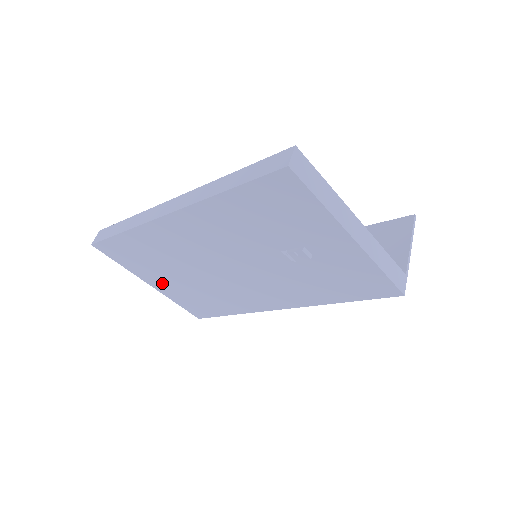
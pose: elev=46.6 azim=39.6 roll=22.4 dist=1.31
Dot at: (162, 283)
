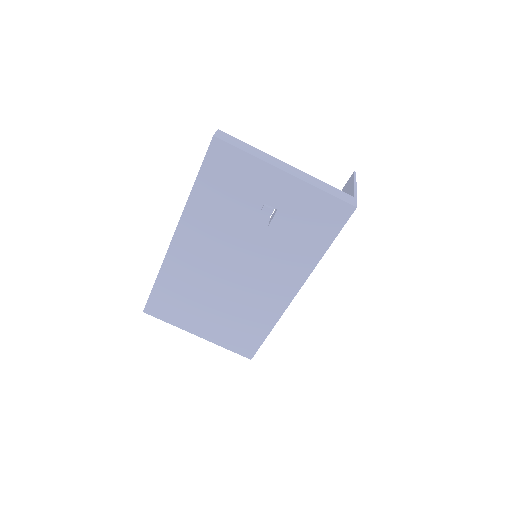
Dot at: (205, 326)
